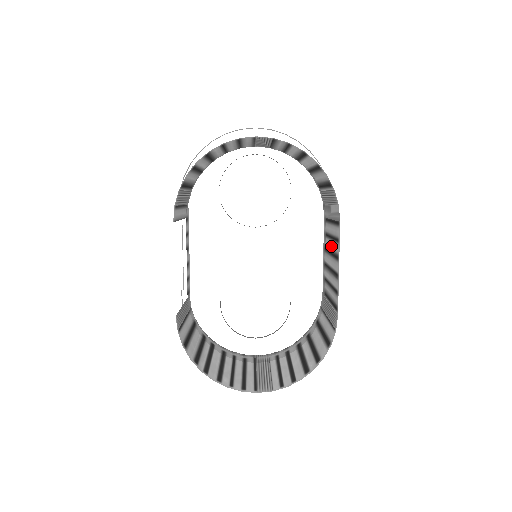
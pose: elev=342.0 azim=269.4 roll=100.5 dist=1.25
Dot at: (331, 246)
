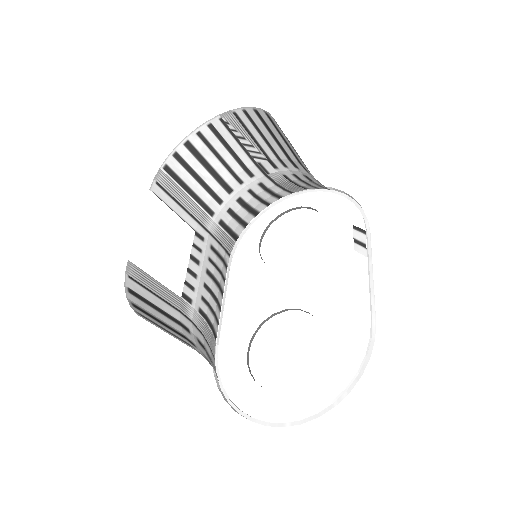
Dot at: occluded
